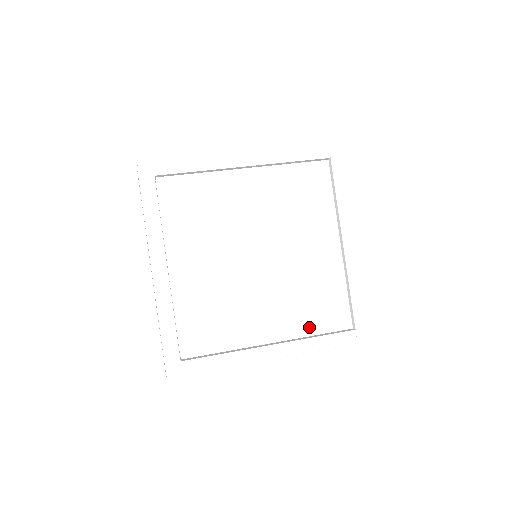
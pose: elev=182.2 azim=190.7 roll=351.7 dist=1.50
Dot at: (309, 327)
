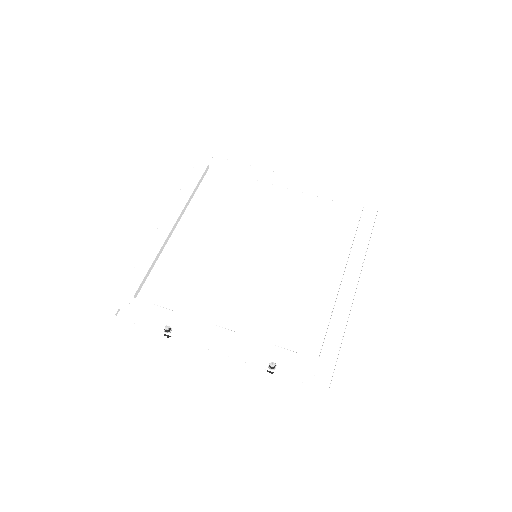
Dot at: (270, 334)
